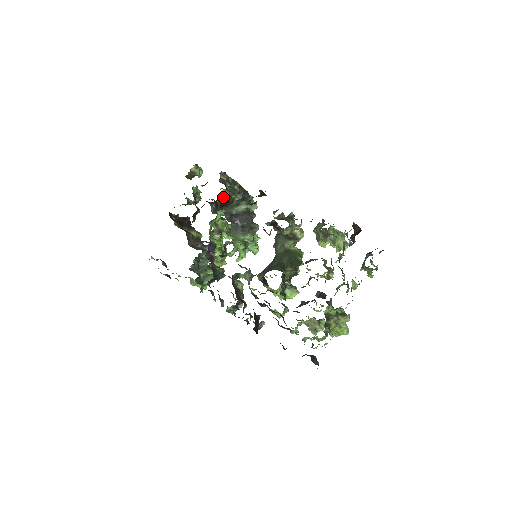
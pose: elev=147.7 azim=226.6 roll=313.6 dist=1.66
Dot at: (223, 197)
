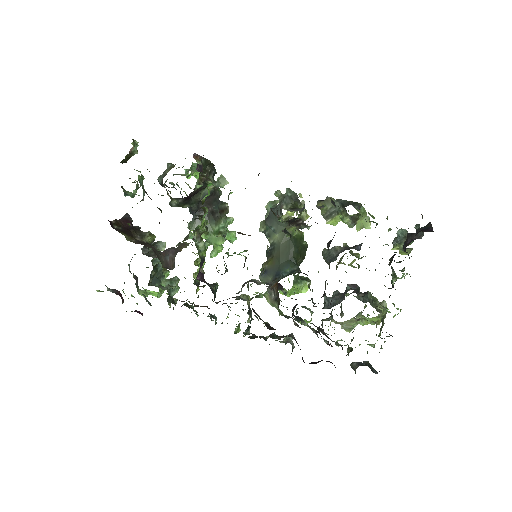
Dot at: (208, 193)
